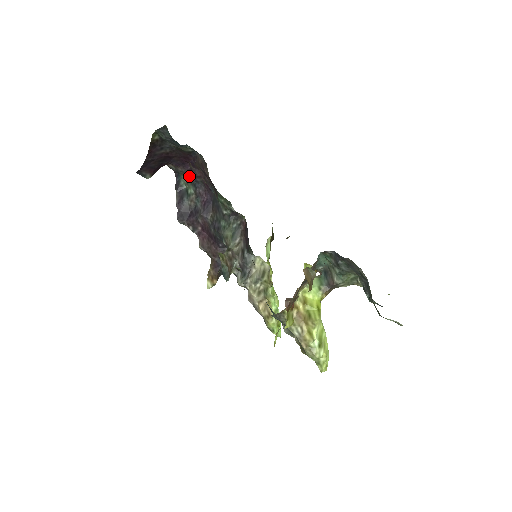
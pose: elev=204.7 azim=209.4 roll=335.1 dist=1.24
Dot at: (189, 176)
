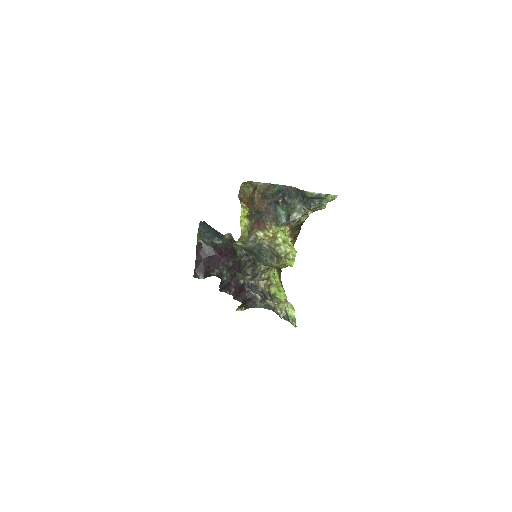
Dot at: (226, 268)
